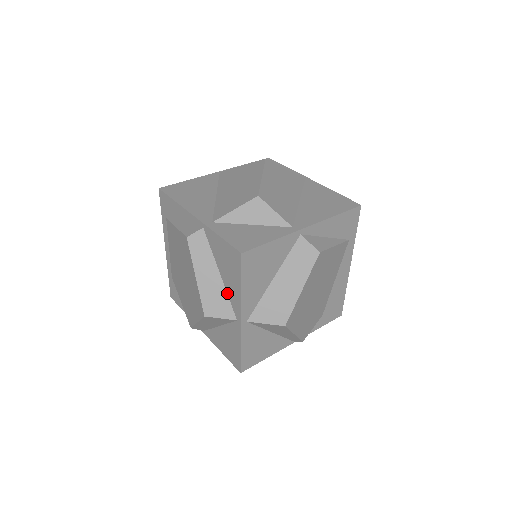
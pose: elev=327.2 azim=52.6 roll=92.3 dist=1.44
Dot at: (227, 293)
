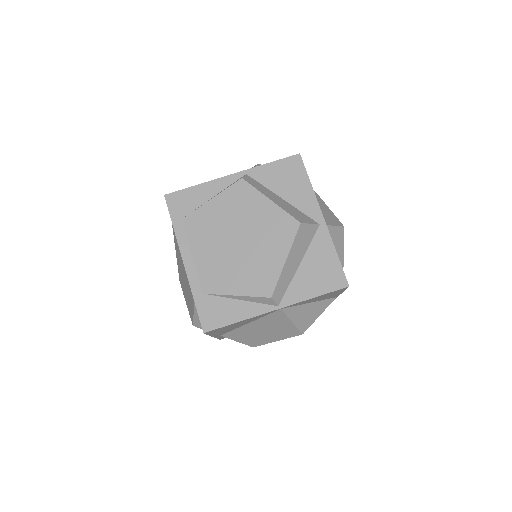
Dot at: (297, 209)
